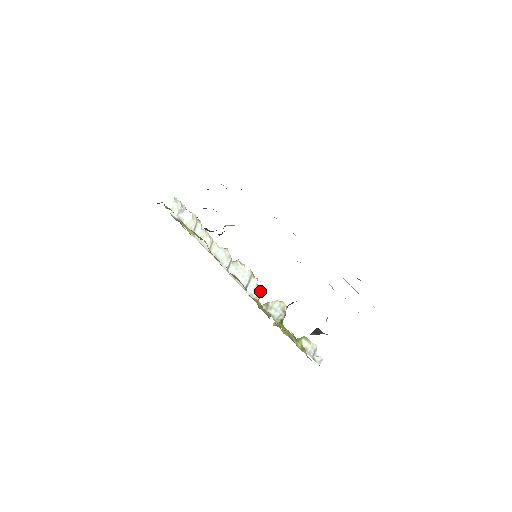
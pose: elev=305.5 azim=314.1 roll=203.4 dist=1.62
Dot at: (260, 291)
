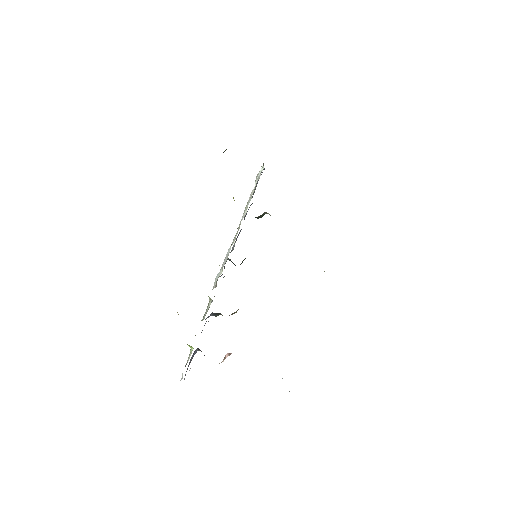
Dot at: (216, 283)
